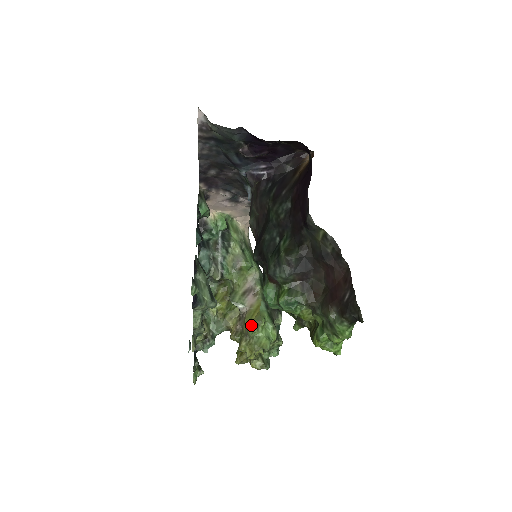
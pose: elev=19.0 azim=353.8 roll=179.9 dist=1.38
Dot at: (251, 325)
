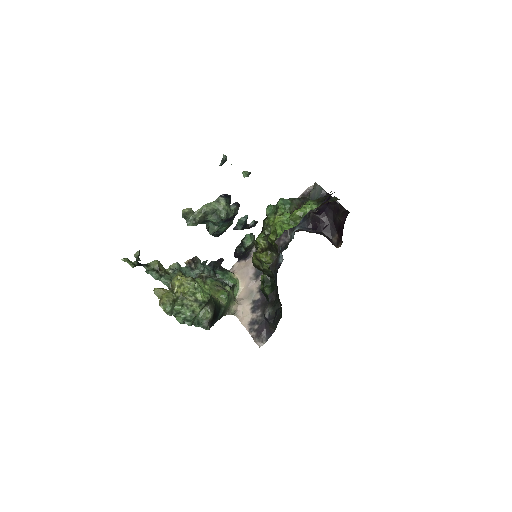
Dot at: occluded
